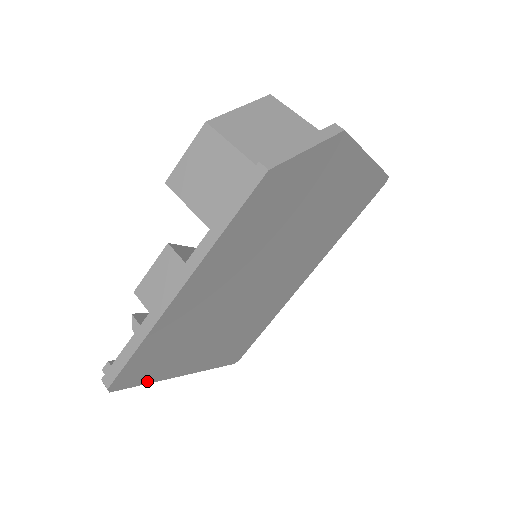
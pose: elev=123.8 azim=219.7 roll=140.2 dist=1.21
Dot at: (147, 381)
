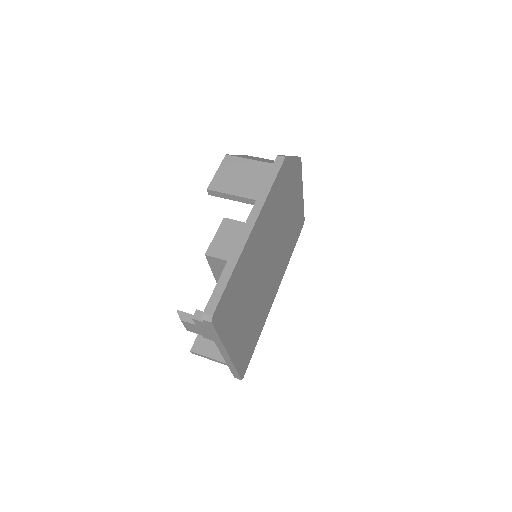
Dot at: (221, 335)
